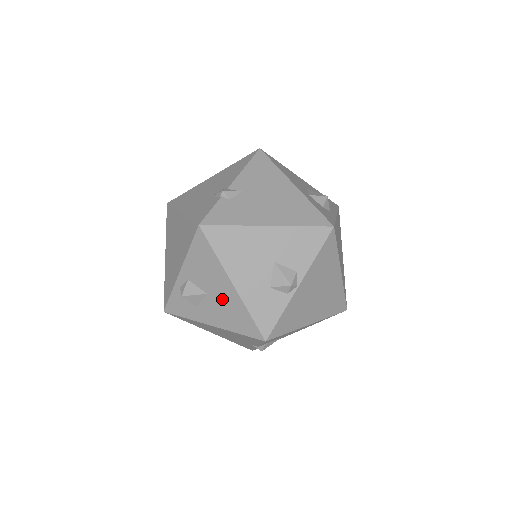
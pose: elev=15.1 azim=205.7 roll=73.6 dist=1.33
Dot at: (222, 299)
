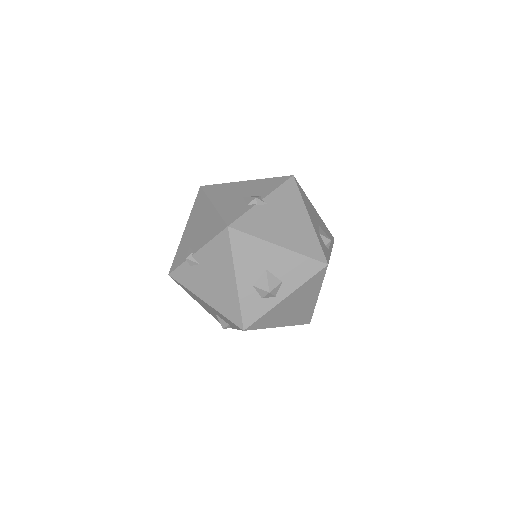
Dot at: occluded
